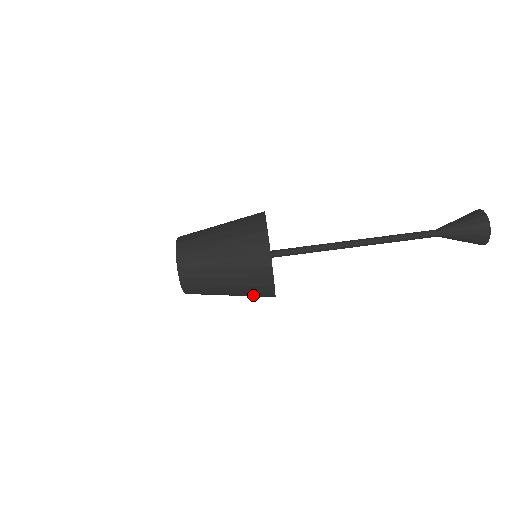
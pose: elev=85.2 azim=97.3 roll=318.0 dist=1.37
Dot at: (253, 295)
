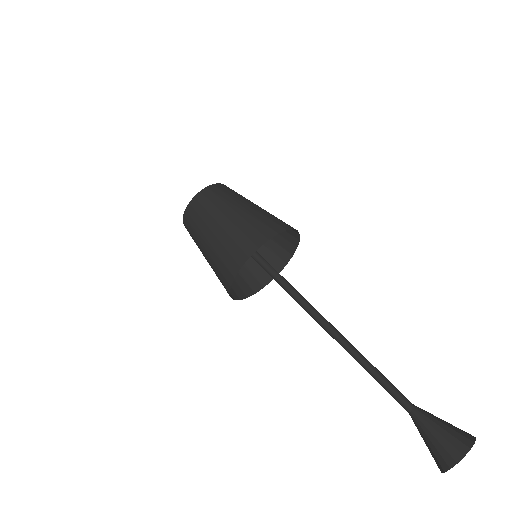
Dot at: (244, 233)
